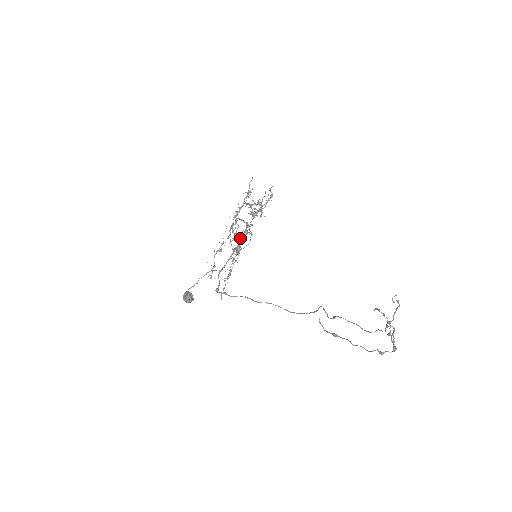
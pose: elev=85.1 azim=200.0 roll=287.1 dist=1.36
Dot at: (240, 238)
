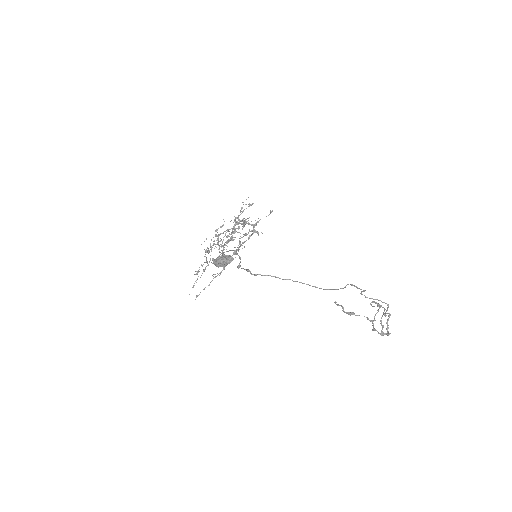
Dot at: occluded
